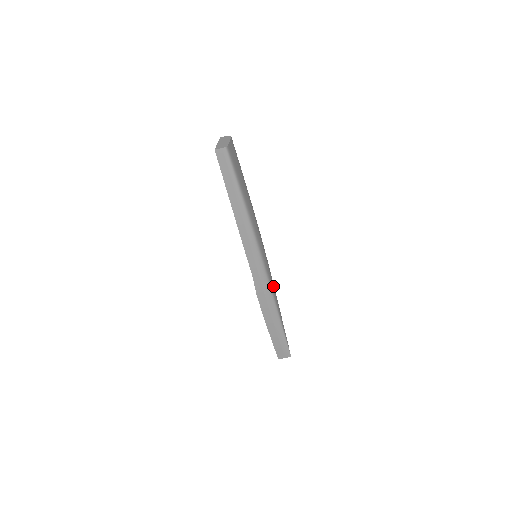
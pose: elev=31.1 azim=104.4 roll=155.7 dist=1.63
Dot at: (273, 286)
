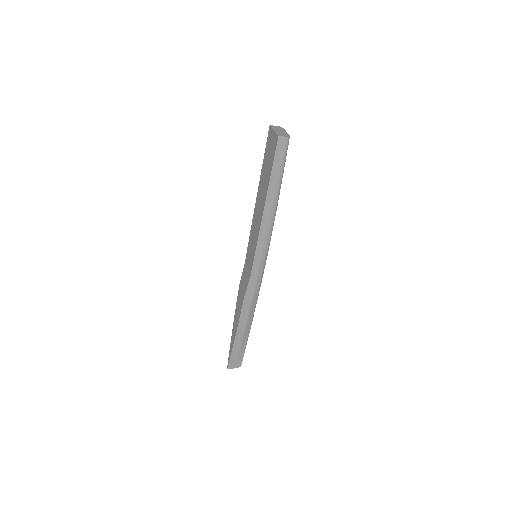
Dot at: occluded
